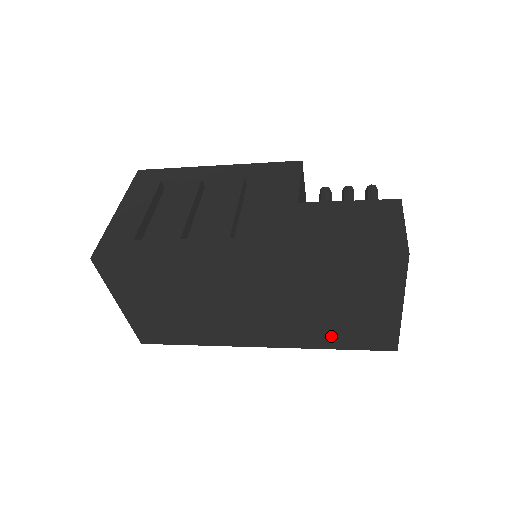
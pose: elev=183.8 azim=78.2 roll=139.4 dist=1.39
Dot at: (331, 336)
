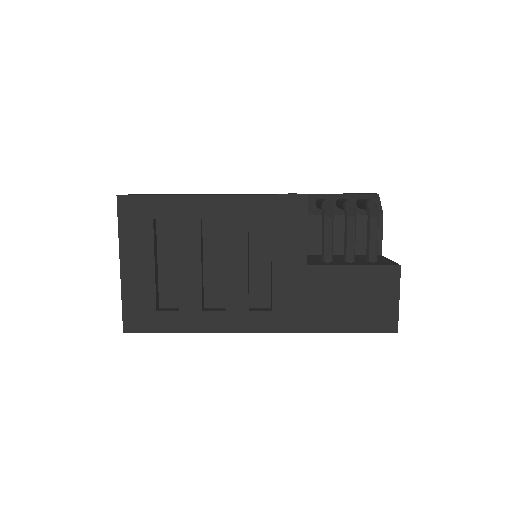
Dot at: occluded
